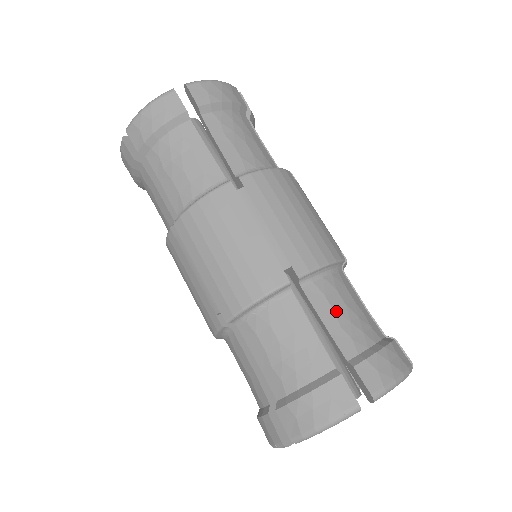
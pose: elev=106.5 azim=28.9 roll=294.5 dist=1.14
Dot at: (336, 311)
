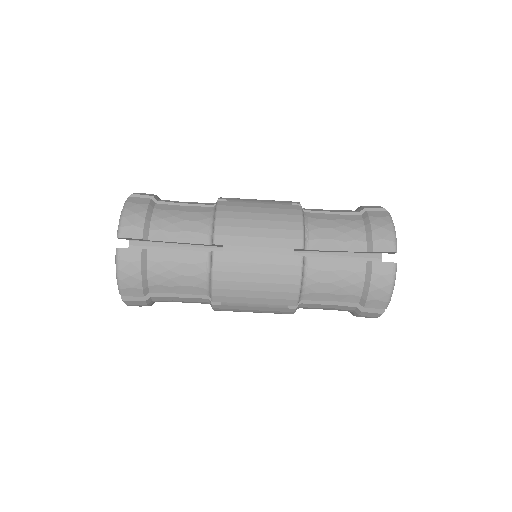
Dot at: (330, 292)
